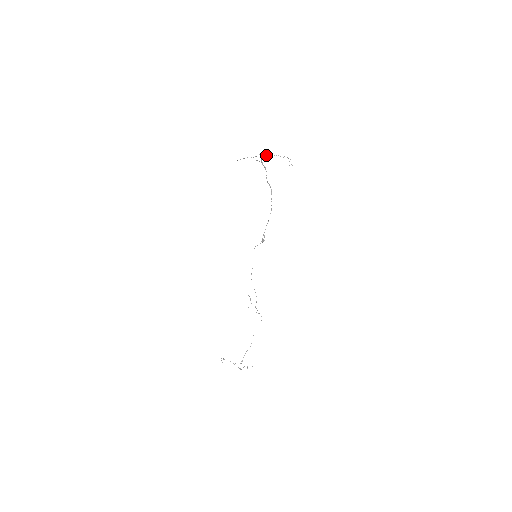
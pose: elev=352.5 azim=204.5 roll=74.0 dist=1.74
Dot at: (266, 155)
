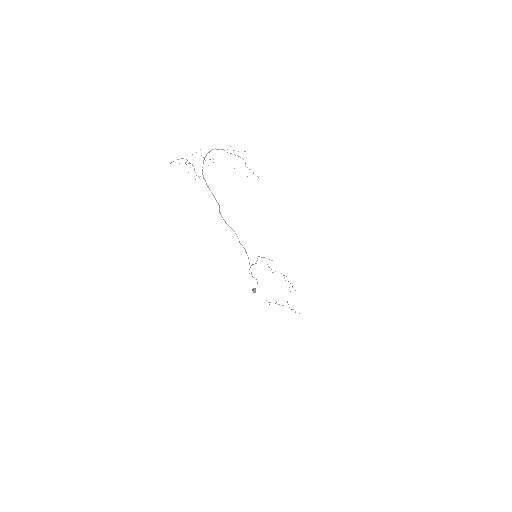
Dot at: (206, 155)
